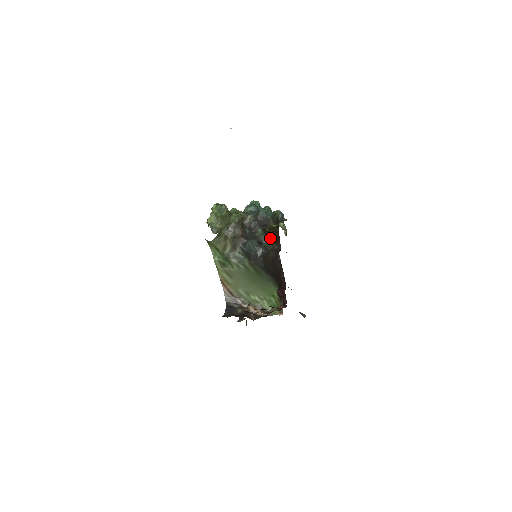
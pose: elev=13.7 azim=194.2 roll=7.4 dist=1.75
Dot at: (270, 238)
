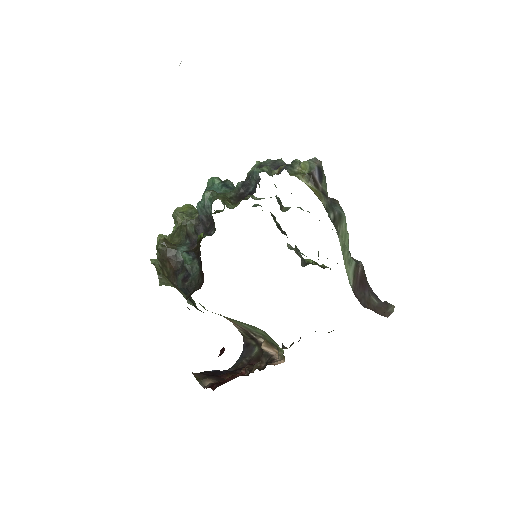
Dot at: (198, 262)
